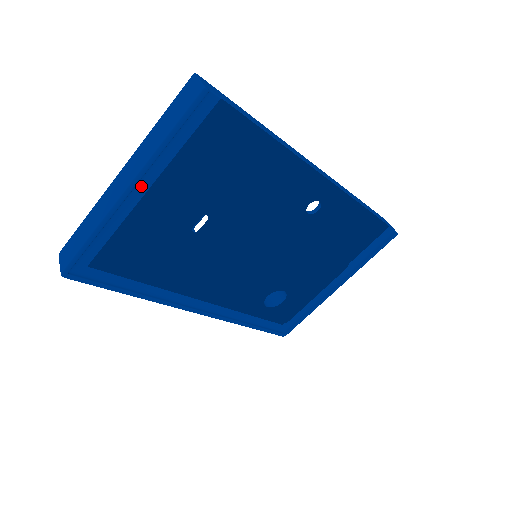
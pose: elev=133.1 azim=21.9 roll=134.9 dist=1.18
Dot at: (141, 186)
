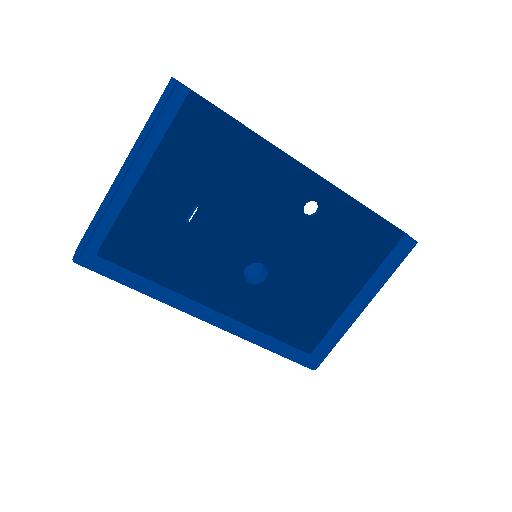
Dot at: (134, 173)
